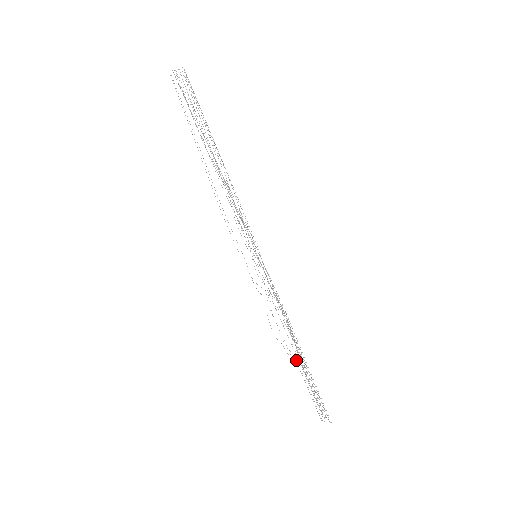
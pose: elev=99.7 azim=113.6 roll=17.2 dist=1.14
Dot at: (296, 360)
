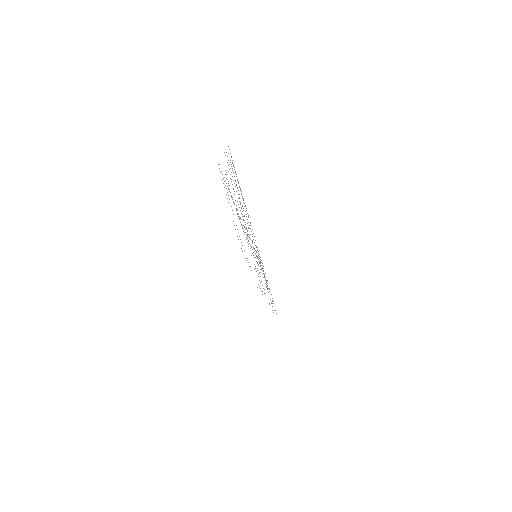
Dot at: occluded
